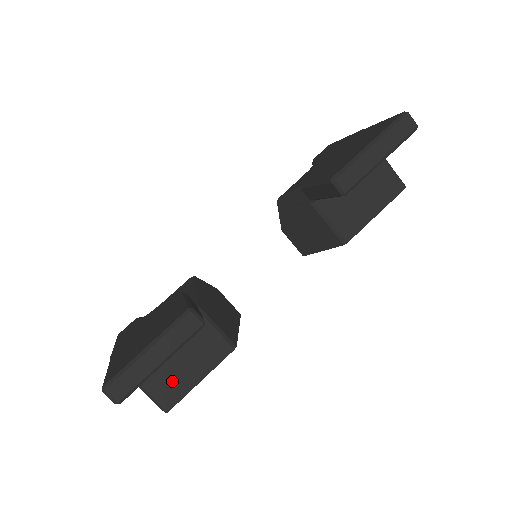
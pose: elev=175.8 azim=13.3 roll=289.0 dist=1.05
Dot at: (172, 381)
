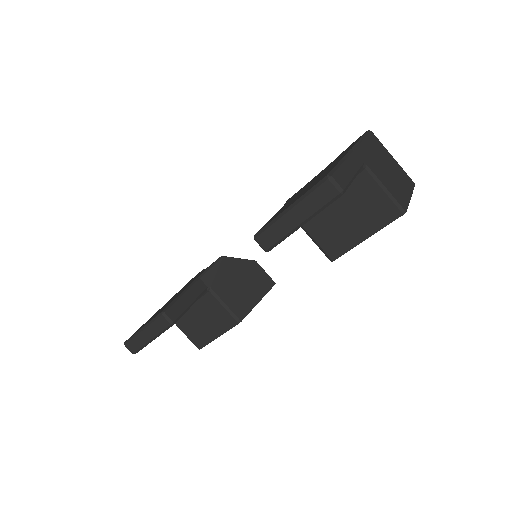
Dot at: (199, 332)
